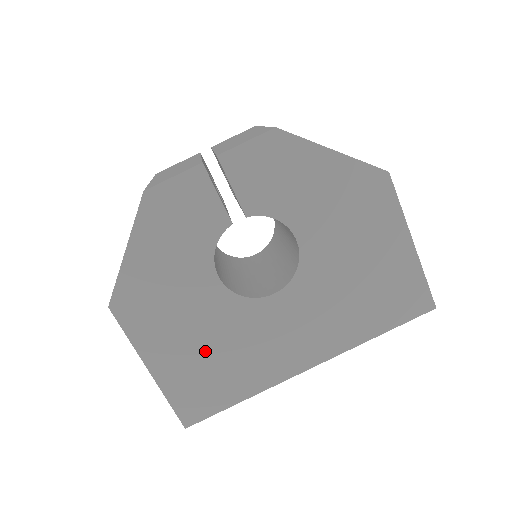
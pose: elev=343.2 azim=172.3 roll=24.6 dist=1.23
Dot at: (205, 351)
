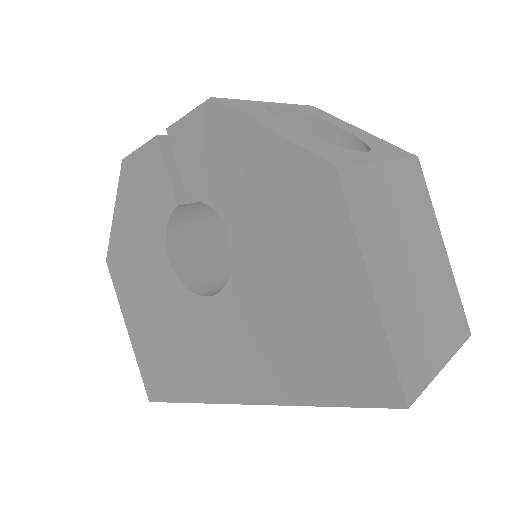
Dot at: (161, 332)
